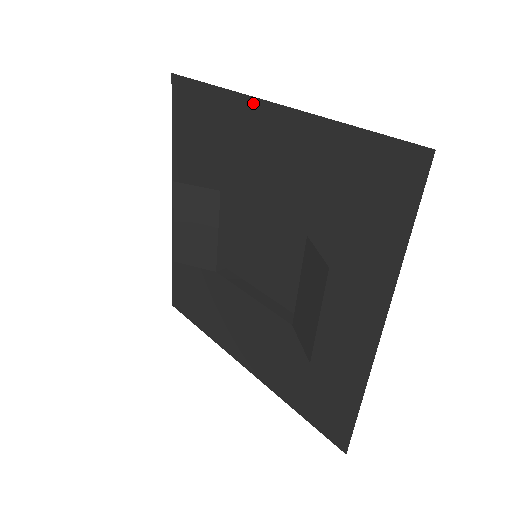
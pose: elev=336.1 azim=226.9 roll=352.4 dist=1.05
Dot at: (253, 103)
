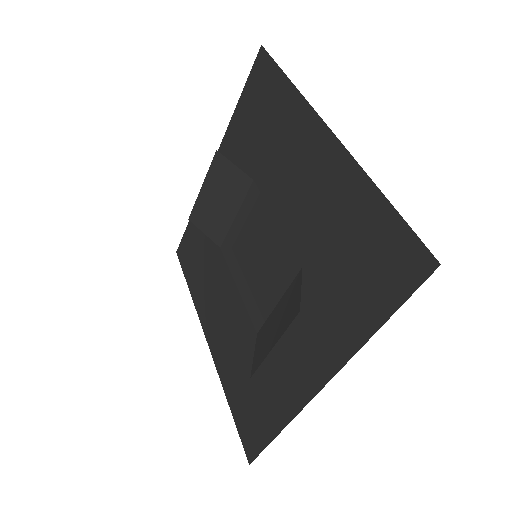
Dot at: (314, 118)
